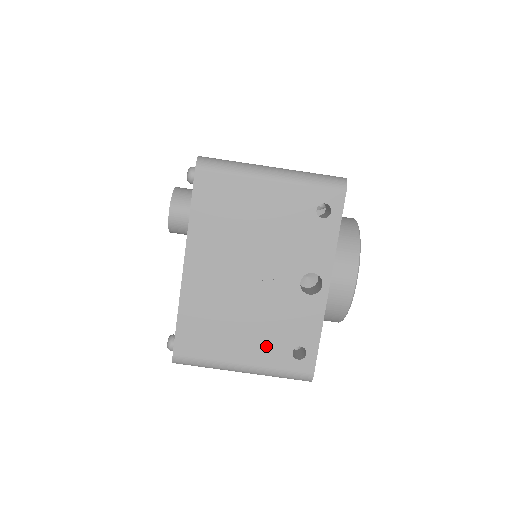
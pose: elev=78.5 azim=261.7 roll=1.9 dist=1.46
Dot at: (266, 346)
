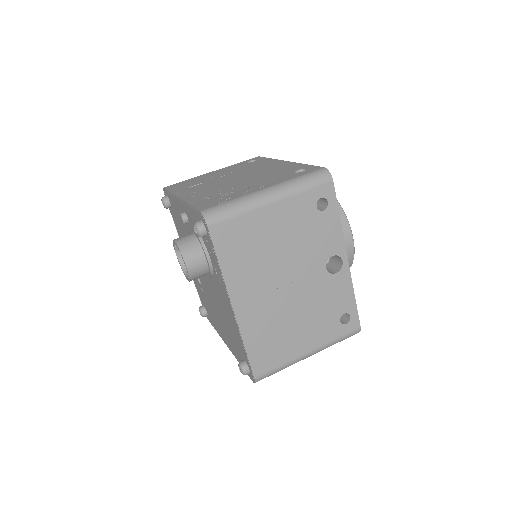
Dot at: (320, 329)
